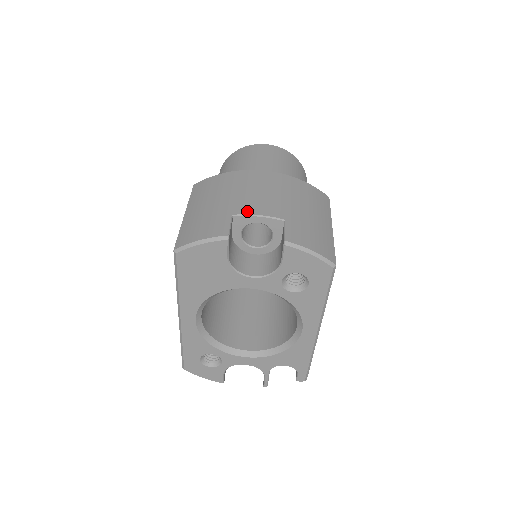
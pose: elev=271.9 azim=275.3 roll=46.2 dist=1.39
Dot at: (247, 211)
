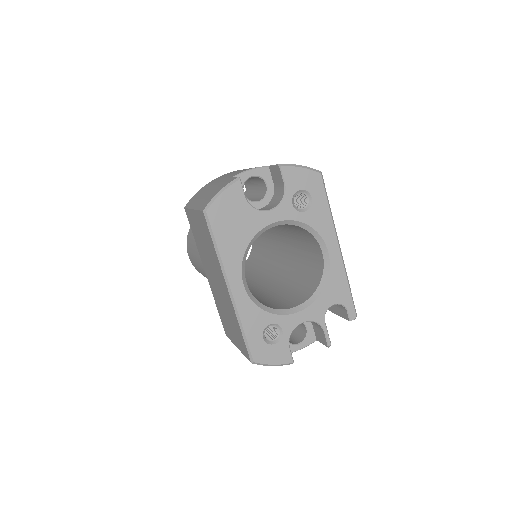
Dot at: (240, 172)
